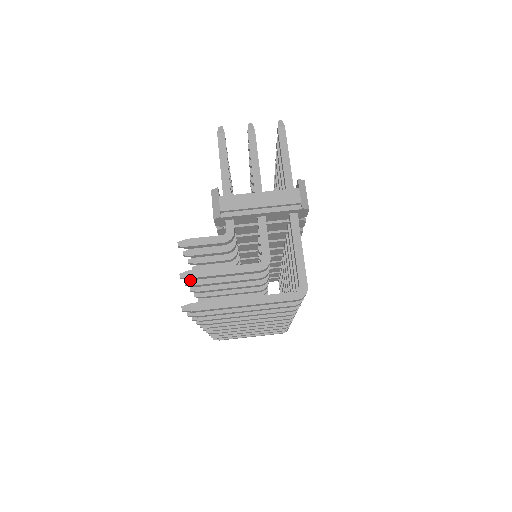
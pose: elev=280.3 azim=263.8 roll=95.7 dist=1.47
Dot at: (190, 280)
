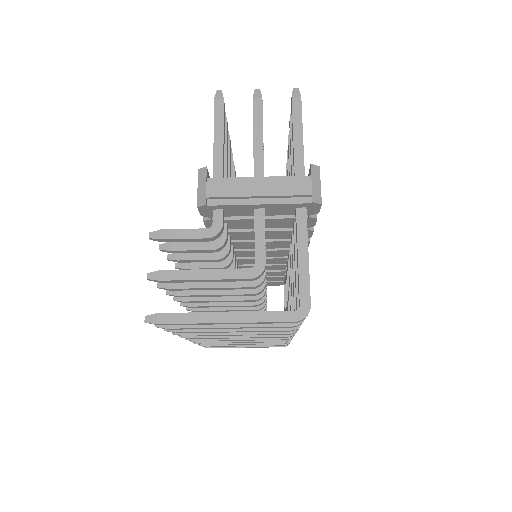
Dot at: occluded
